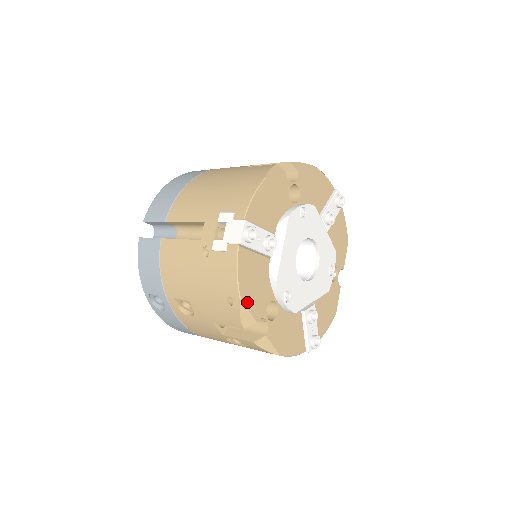
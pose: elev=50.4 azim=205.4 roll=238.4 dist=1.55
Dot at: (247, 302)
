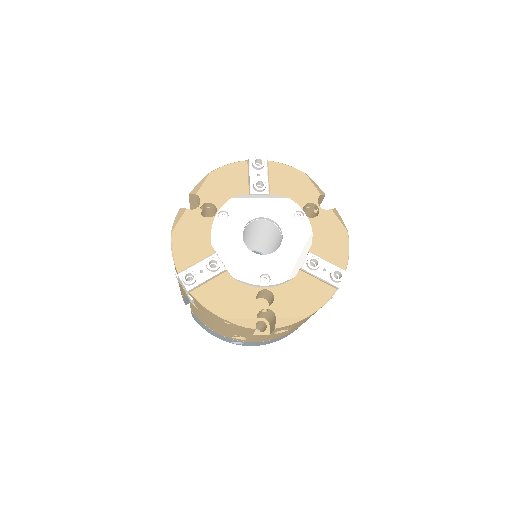
Dot at: (233, 315)
